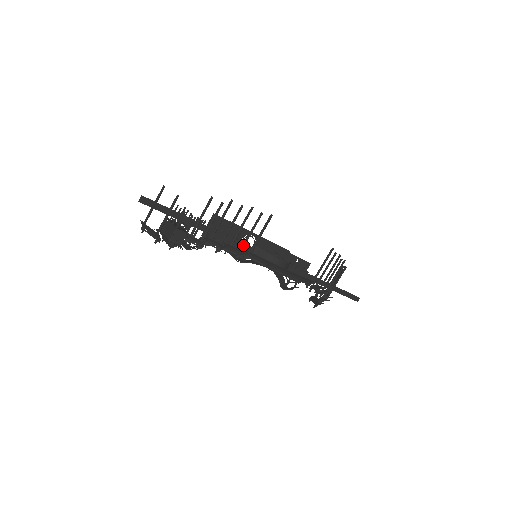
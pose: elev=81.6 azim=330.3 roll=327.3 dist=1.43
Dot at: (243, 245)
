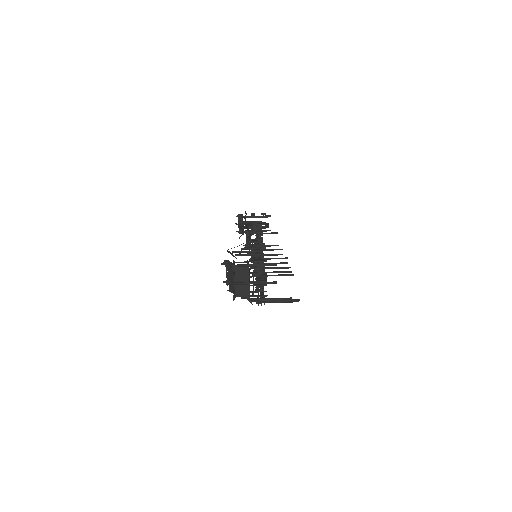
Dot at: occluded
